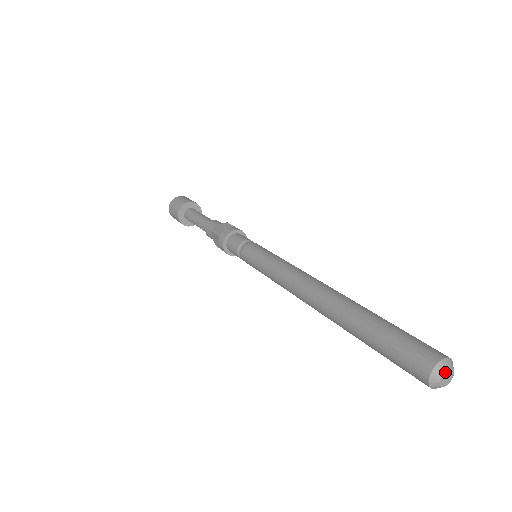
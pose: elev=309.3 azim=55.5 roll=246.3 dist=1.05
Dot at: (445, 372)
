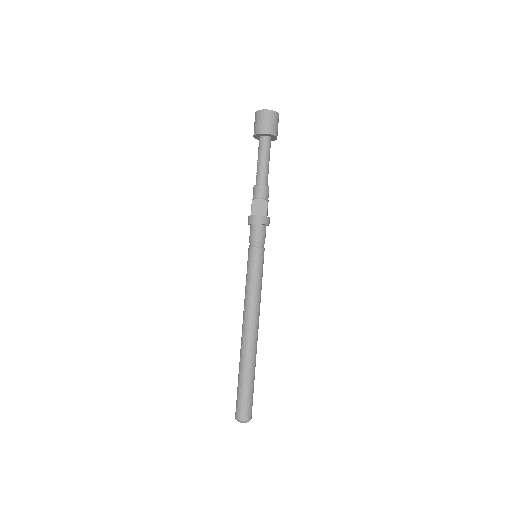
Dot at: occluded
